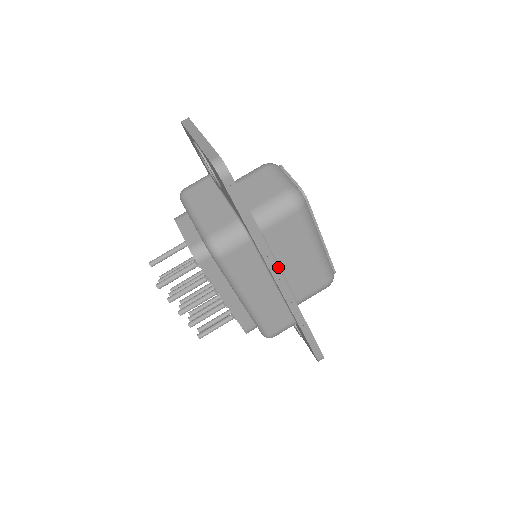
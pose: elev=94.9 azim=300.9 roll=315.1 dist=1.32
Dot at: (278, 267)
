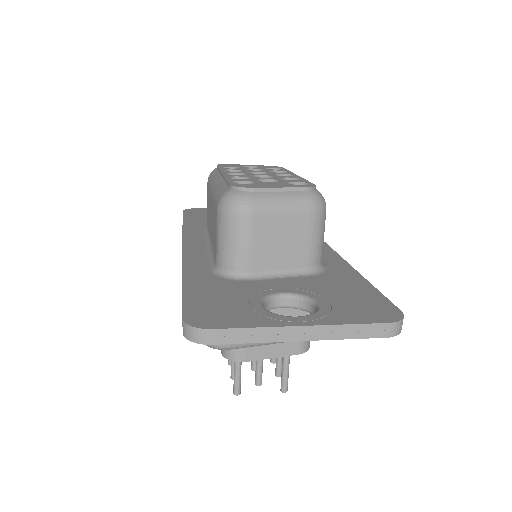
Dot at: occluded
